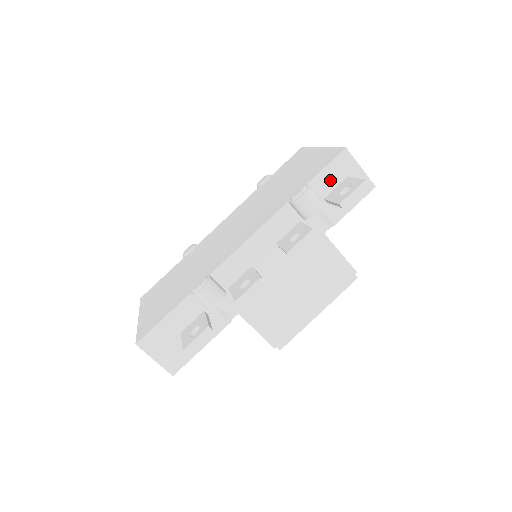
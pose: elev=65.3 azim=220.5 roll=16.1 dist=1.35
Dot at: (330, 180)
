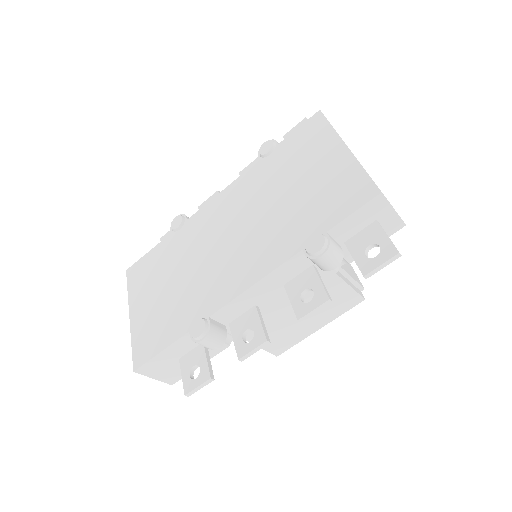
Dot at: (355, 225)
